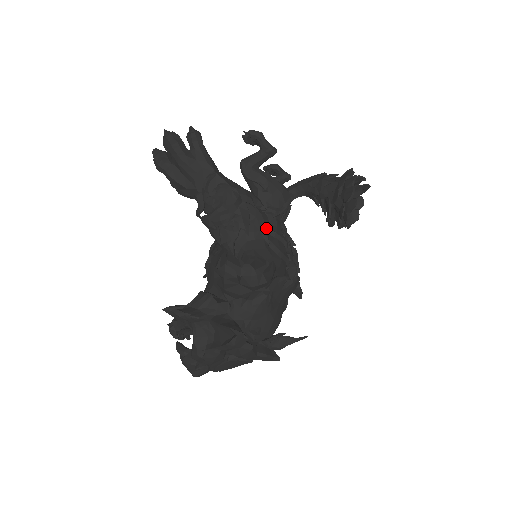
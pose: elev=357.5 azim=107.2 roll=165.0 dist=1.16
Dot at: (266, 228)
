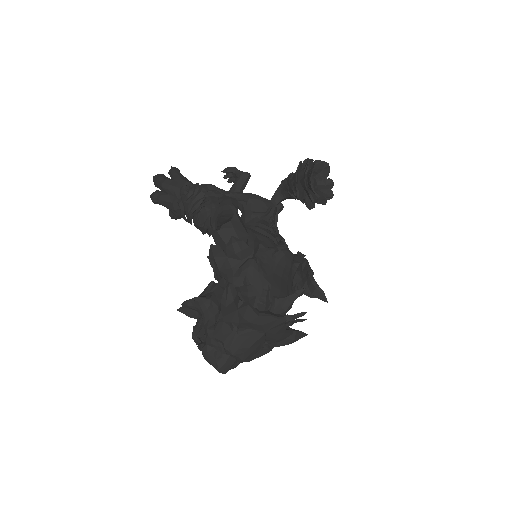
Dot at: (234, 203)
